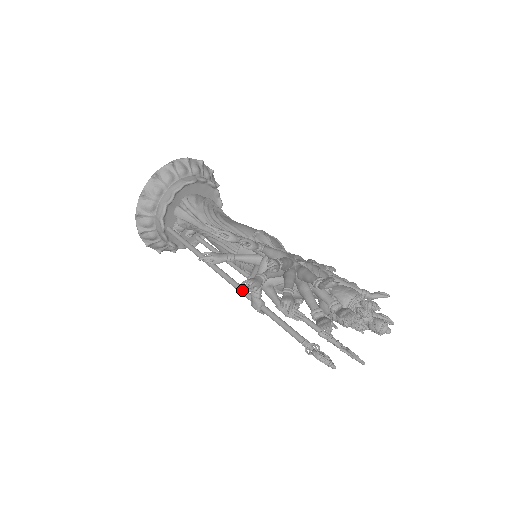
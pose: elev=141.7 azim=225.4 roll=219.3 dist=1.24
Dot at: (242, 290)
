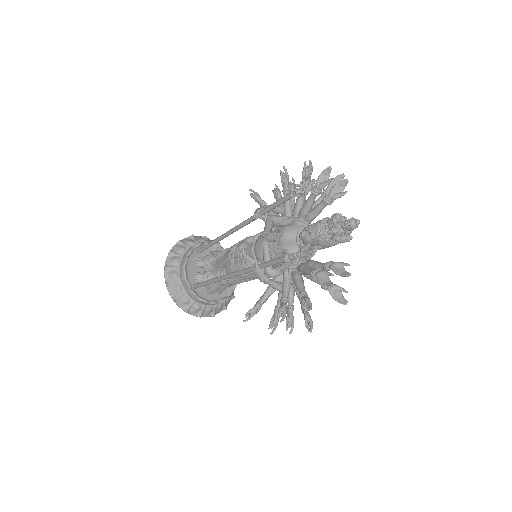
Dot at: occluded
